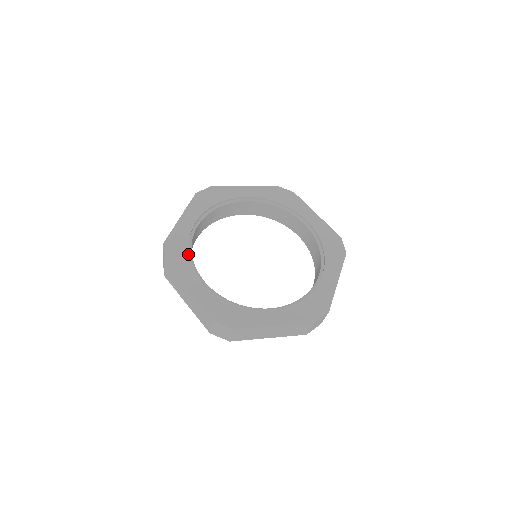
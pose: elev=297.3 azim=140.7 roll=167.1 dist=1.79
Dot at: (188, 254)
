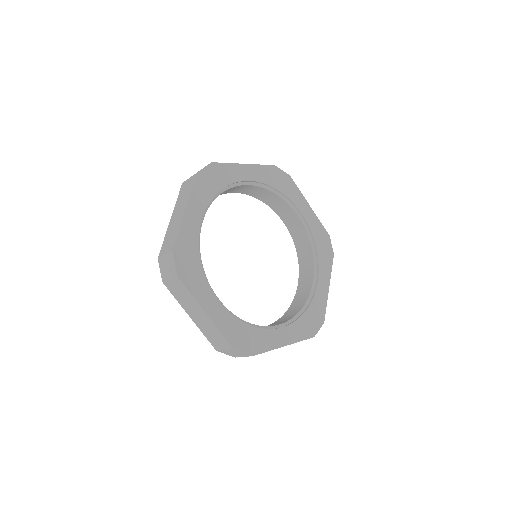
Dot at: (200, 265)
